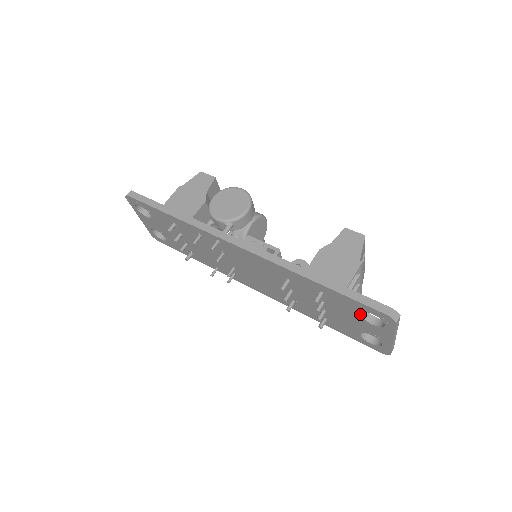
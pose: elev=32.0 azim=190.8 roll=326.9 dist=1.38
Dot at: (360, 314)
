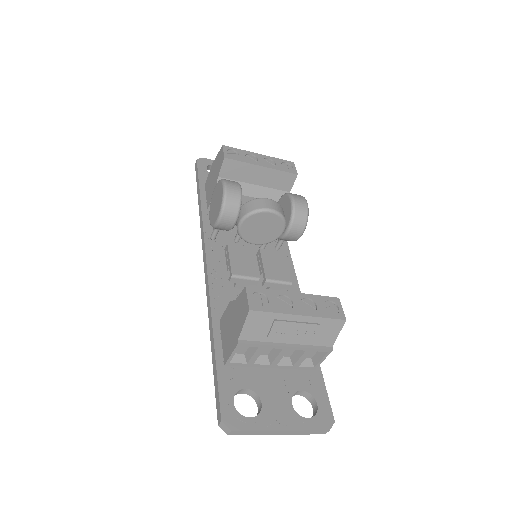
Dot at: (244, 392)
